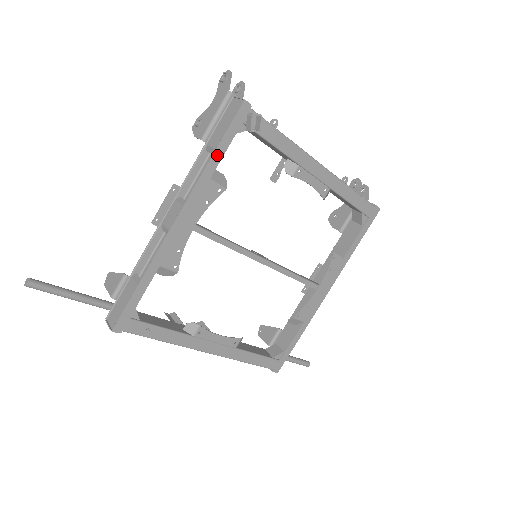
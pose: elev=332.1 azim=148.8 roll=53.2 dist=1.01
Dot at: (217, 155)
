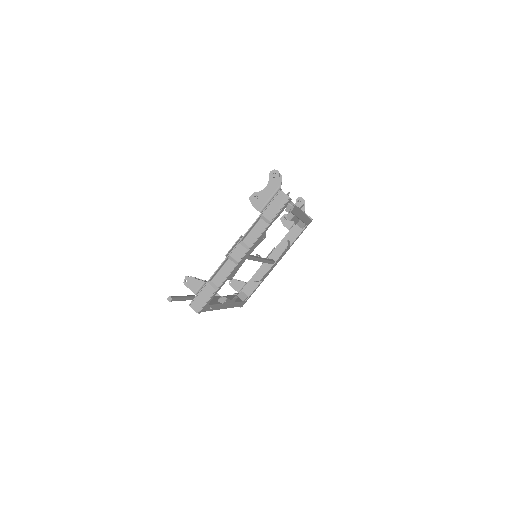
Dot at: (270, 225)
